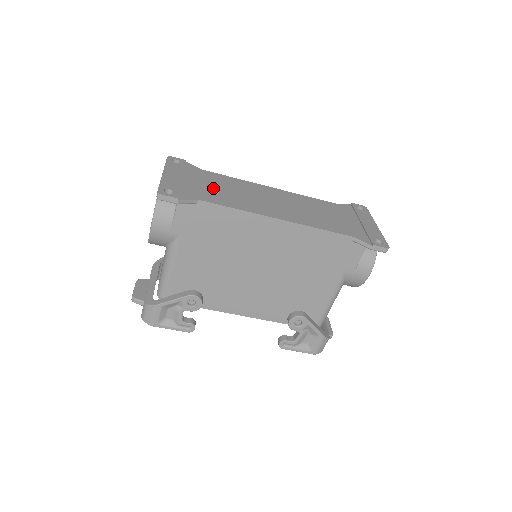
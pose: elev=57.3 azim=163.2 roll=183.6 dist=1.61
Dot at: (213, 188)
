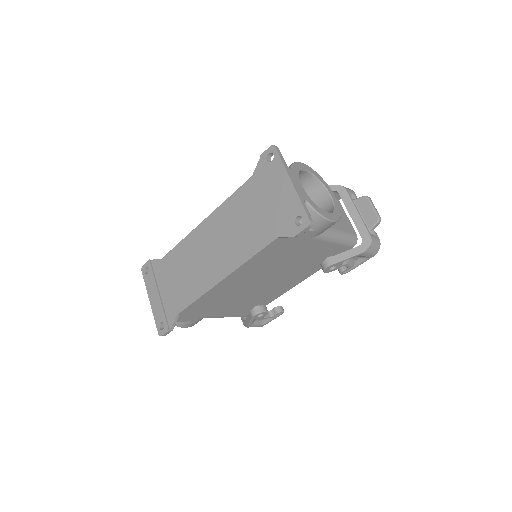
Dot at: (176, 283)
